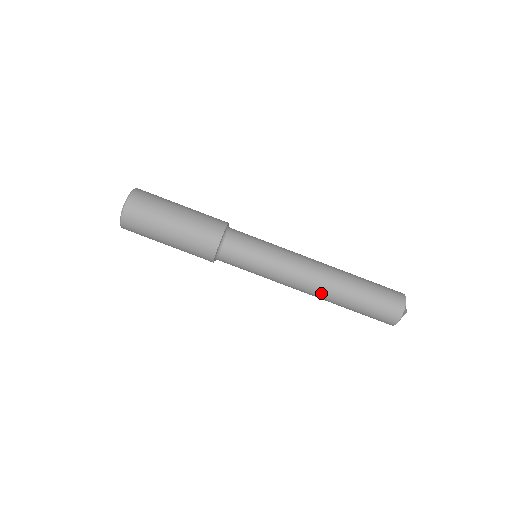
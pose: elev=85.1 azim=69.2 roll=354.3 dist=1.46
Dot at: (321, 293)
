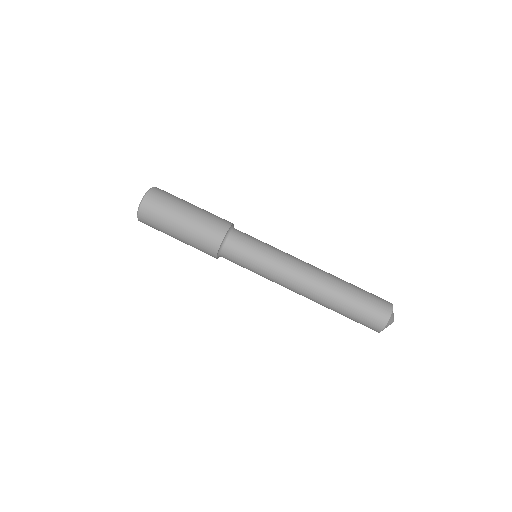
Dot at: (315, 289)
